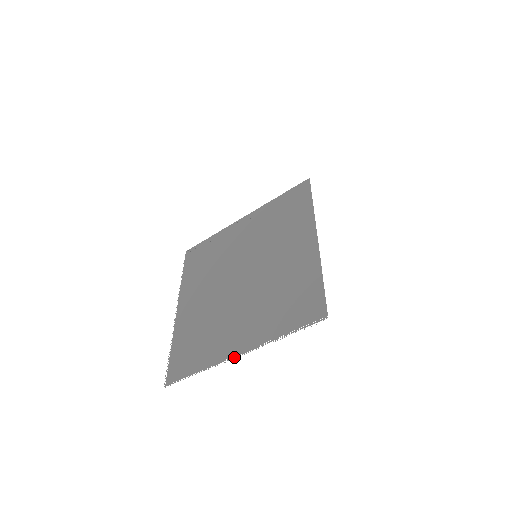
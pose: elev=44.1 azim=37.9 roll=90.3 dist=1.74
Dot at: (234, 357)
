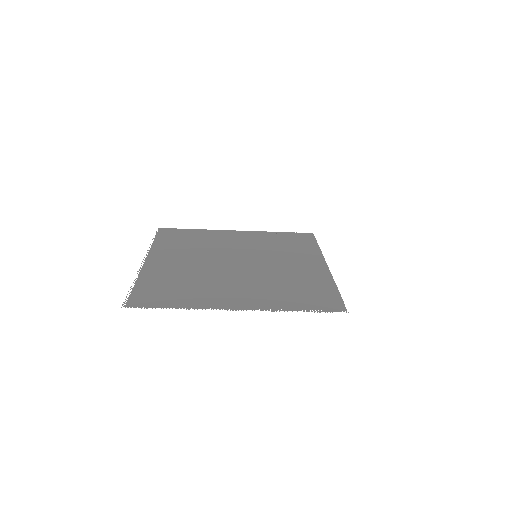
Dot at: (232, 309)
